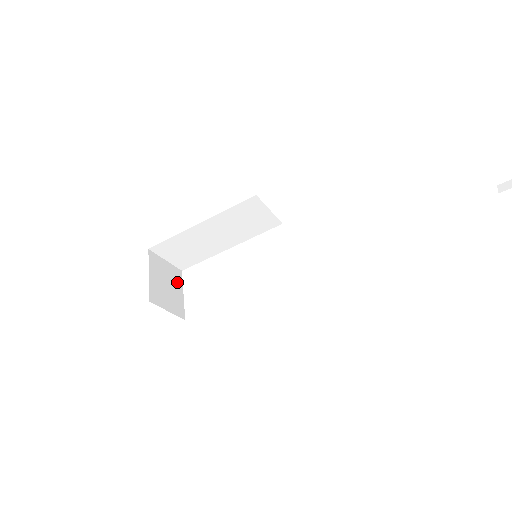
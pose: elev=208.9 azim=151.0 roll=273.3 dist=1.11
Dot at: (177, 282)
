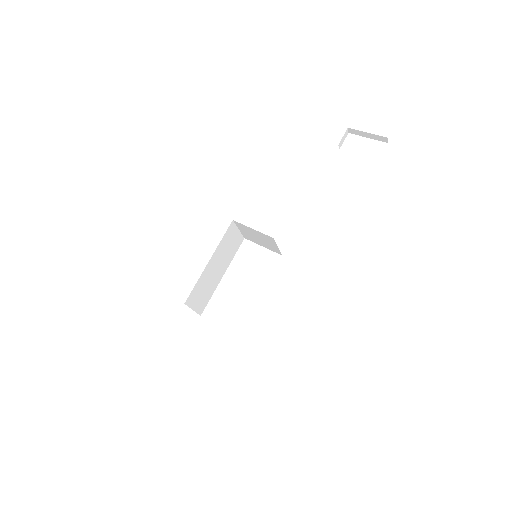
Dot at: occluded
